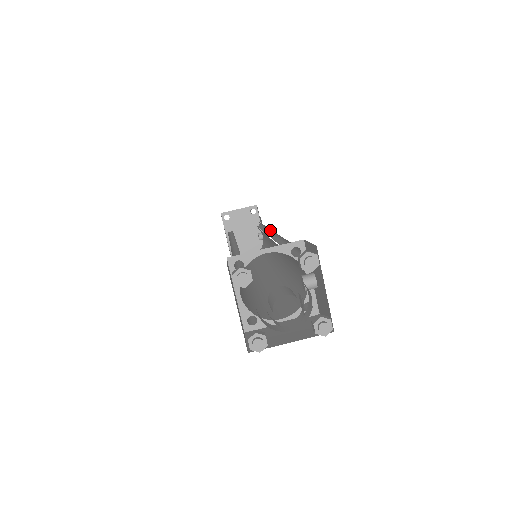
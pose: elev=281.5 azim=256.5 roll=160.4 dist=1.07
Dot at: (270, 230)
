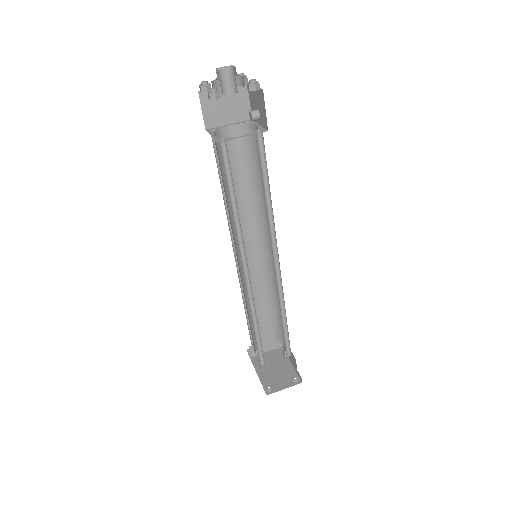
Dot at: occluded
